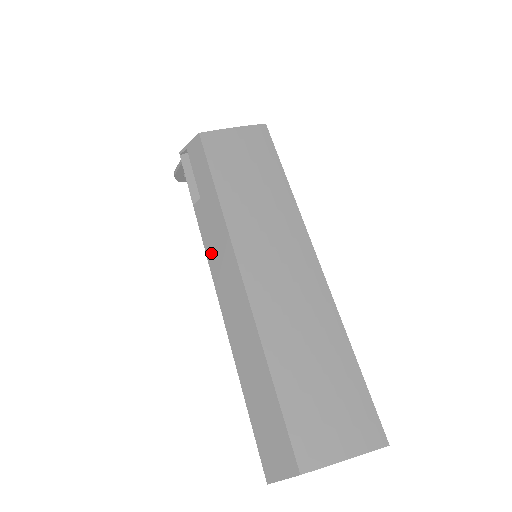
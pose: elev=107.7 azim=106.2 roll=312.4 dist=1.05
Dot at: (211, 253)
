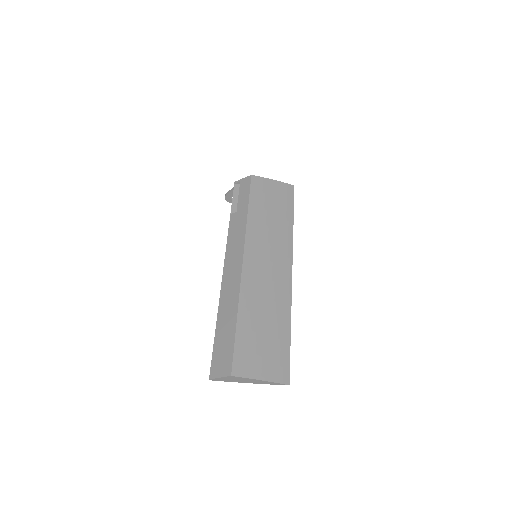
Dot at: (230, 244)
